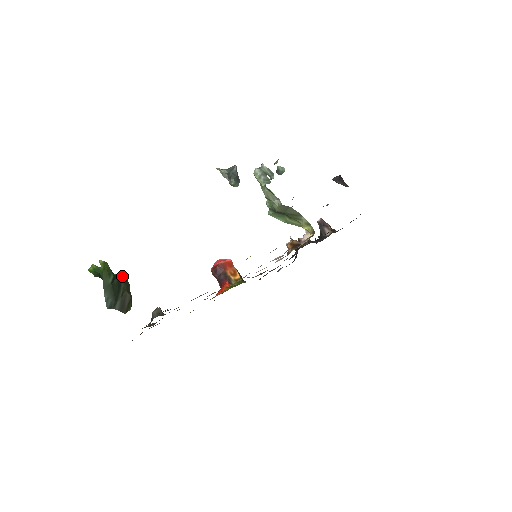
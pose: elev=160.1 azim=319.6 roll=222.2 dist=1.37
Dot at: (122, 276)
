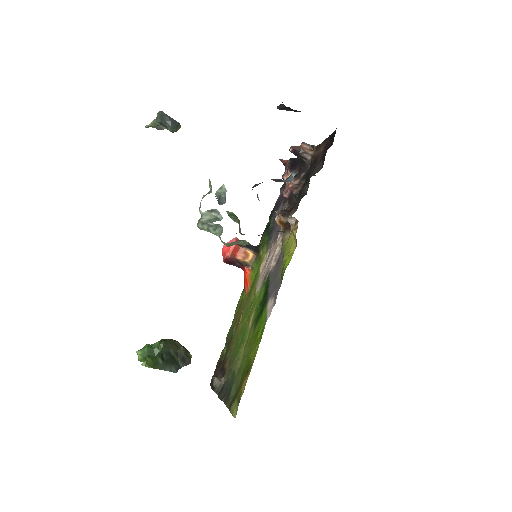
Dot at: (165, 346)
